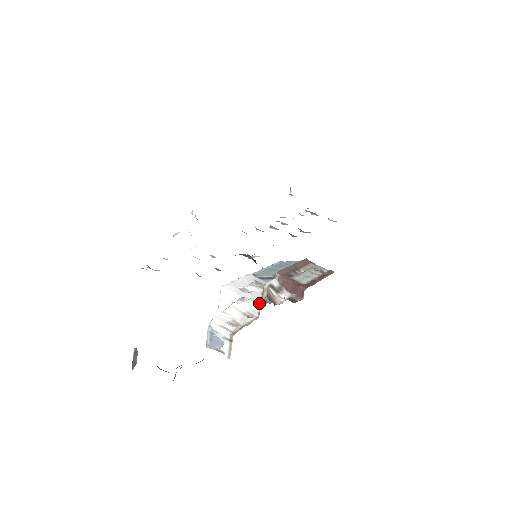
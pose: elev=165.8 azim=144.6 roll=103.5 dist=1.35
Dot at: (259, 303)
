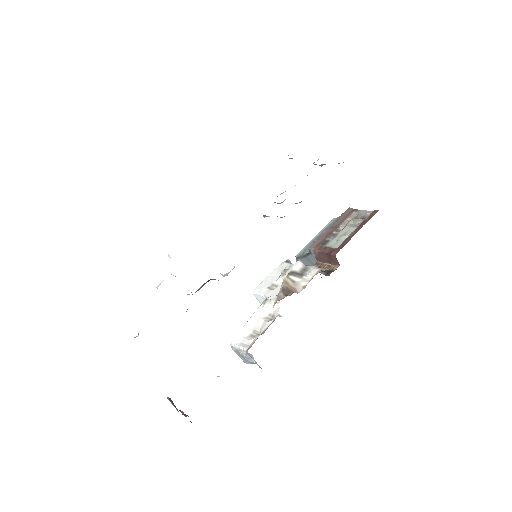
Dot at: occluded
